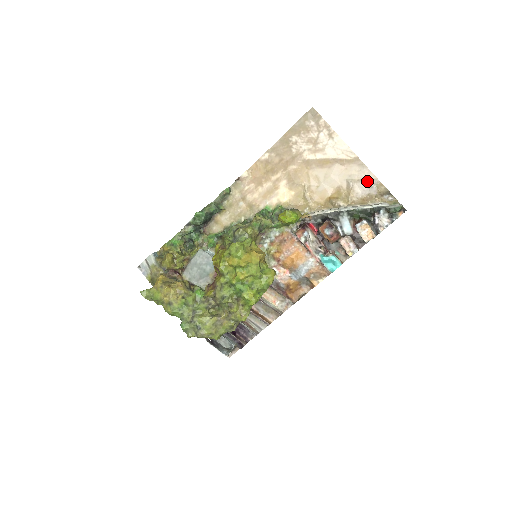
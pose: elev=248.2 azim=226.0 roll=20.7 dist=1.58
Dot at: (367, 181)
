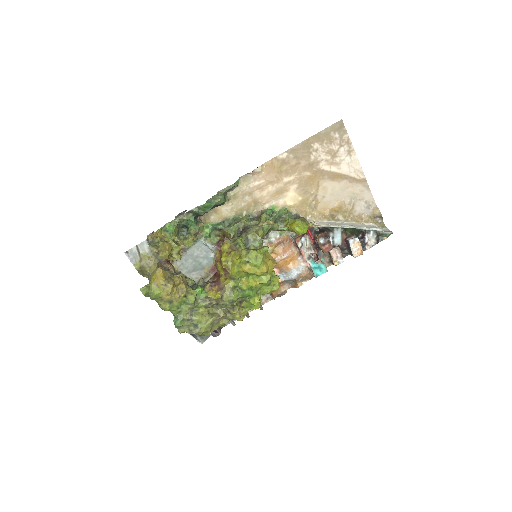
Dot at: (366, 202)
